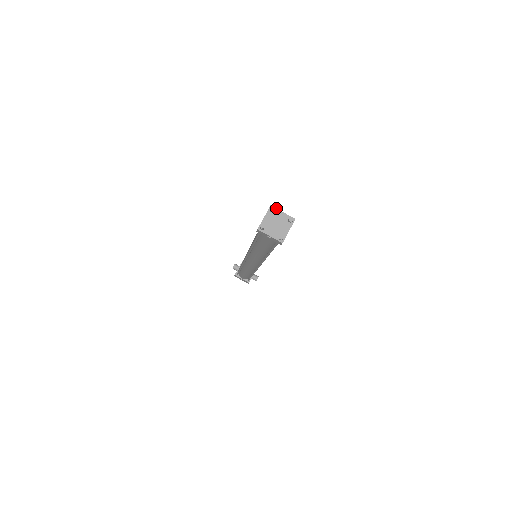
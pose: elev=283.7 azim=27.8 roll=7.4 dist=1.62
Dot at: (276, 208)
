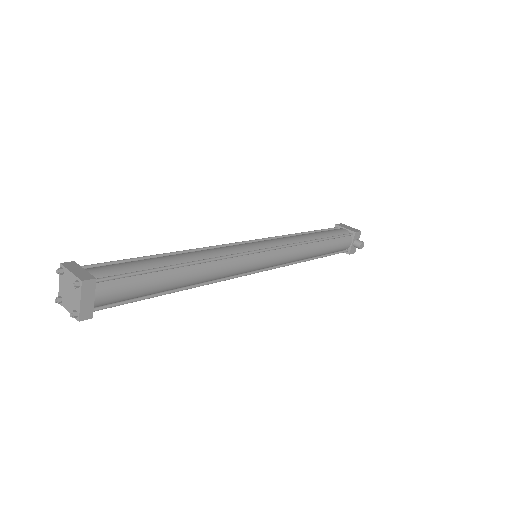
Dot at: (64, 266)
